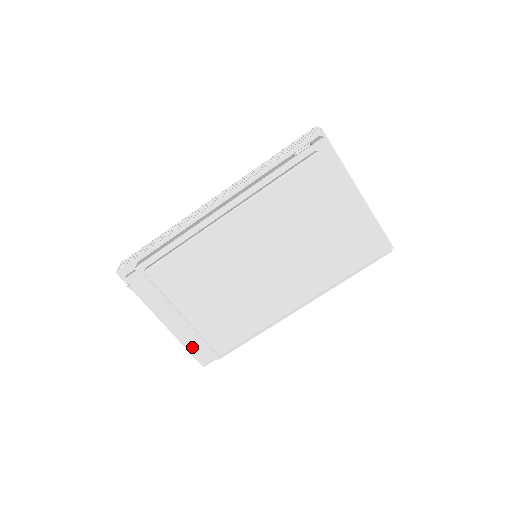
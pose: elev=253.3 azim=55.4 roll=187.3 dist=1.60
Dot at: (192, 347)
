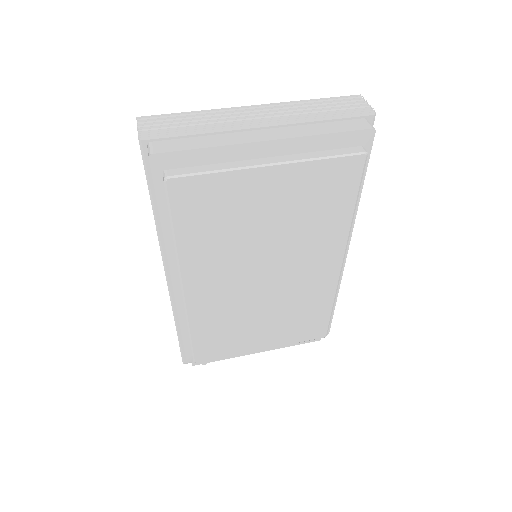
Dot at: (299, 343)
